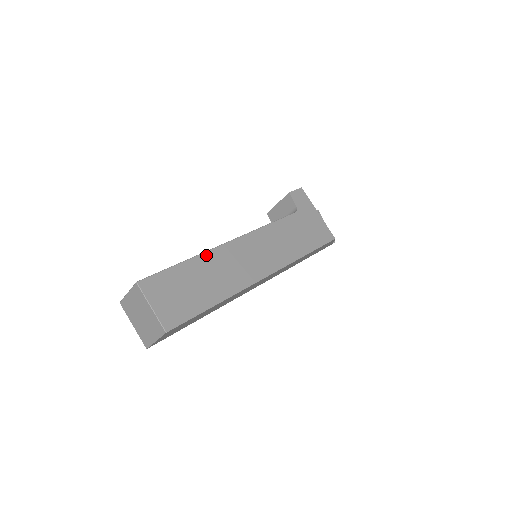
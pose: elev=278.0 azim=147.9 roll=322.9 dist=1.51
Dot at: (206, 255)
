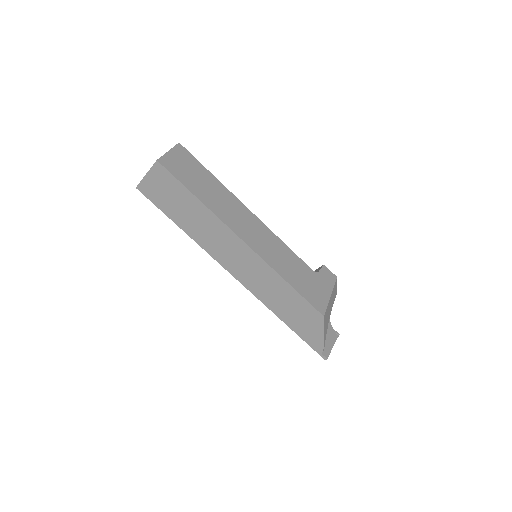
Dot at: (228, 191)
